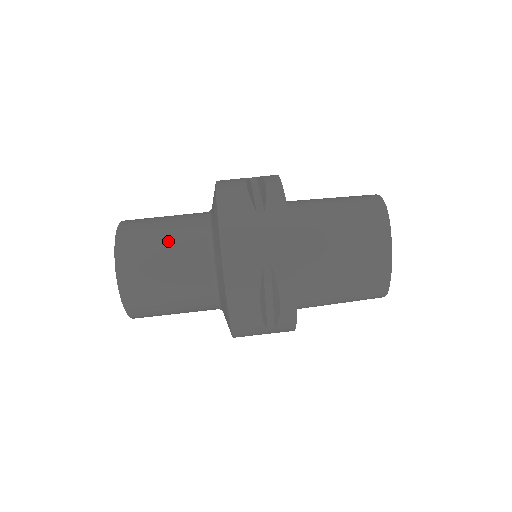
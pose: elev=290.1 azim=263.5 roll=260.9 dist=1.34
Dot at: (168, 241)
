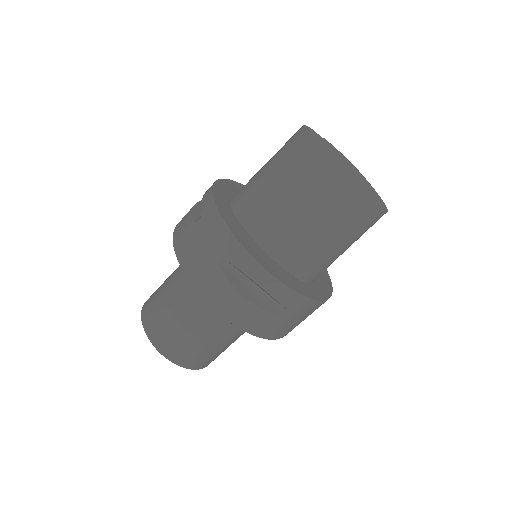
Dot at: (169, 292)
